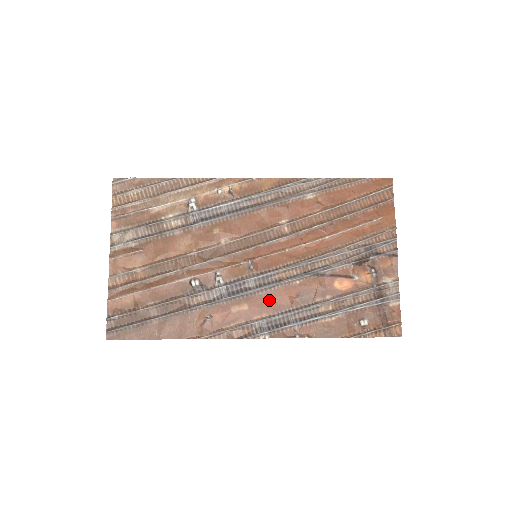
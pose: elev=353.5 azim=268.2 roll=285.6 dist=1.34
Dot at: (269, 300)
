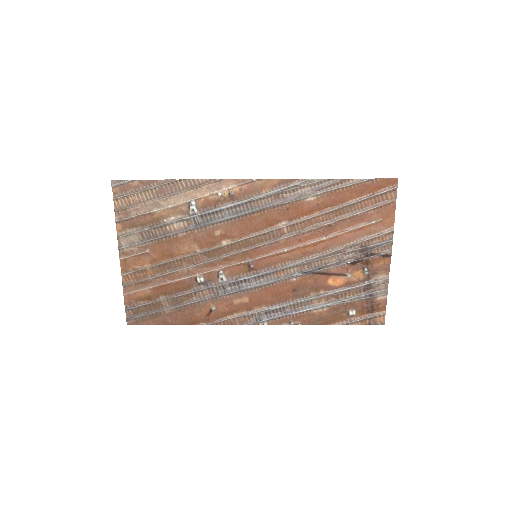
Dot at: (268, 294)
